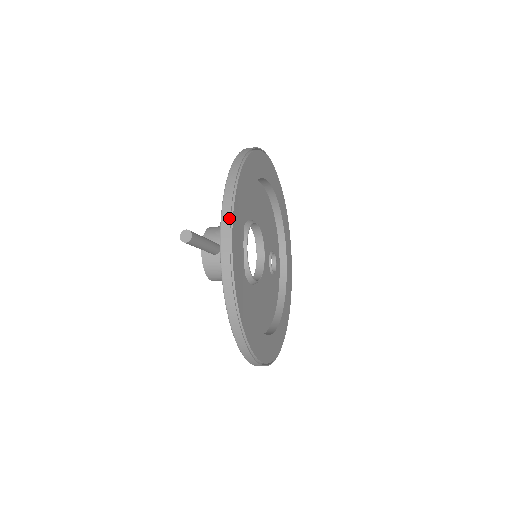
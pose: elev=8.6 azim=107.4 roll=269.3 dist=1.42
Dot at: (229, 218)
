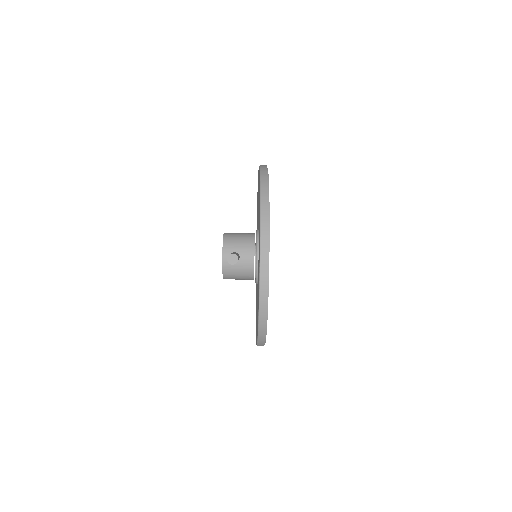
Dot at: (267, 245)
